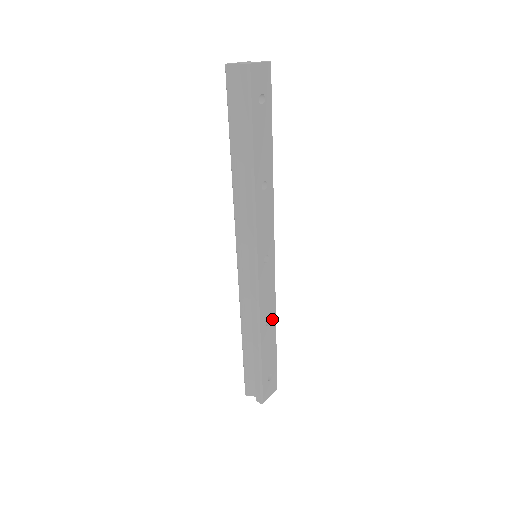
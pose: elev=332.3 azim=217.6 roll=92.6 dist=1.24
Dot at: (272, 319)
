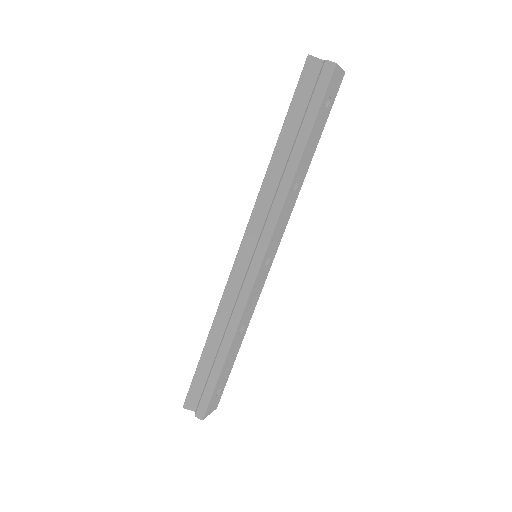
Dot at: (245, 328)
